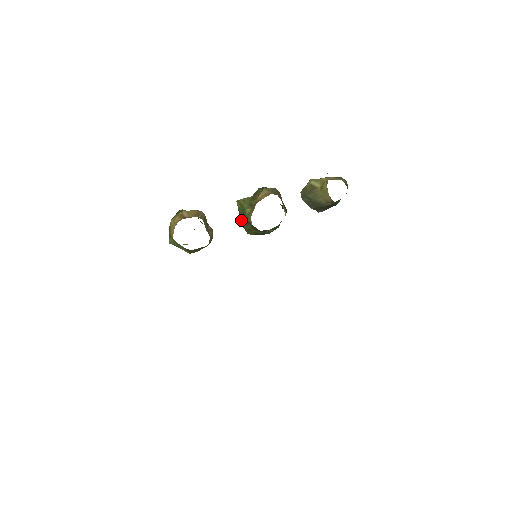
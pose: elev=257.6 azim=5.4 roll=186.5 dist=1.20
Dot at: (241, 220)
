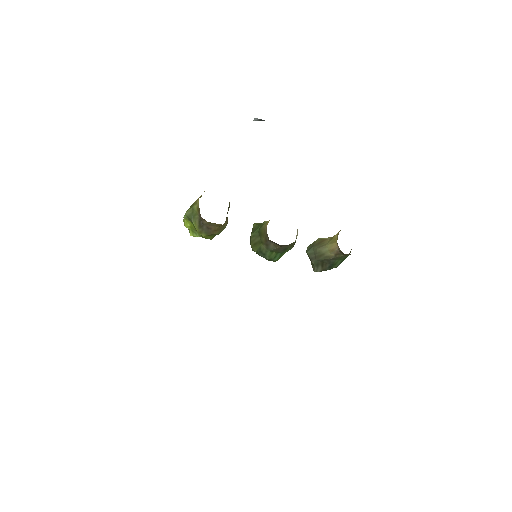
Dot at: (253, 232)
